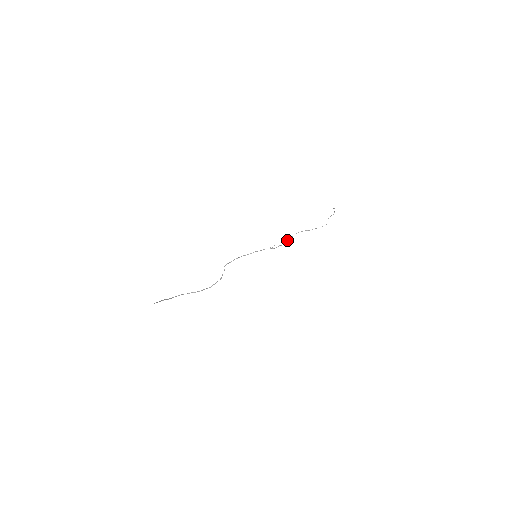
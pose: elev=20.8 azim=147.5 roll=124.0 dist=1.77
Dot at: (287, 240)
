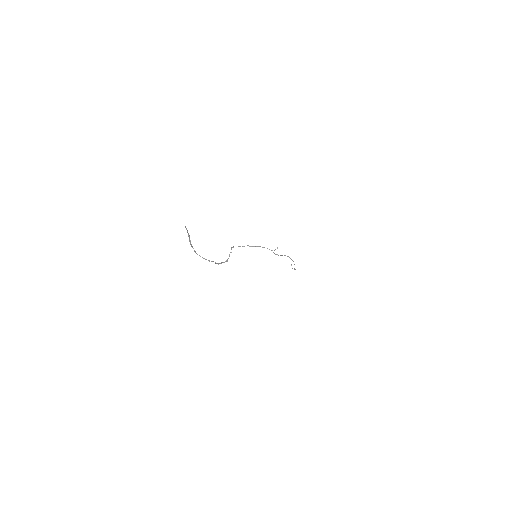
Dot at: occluded
